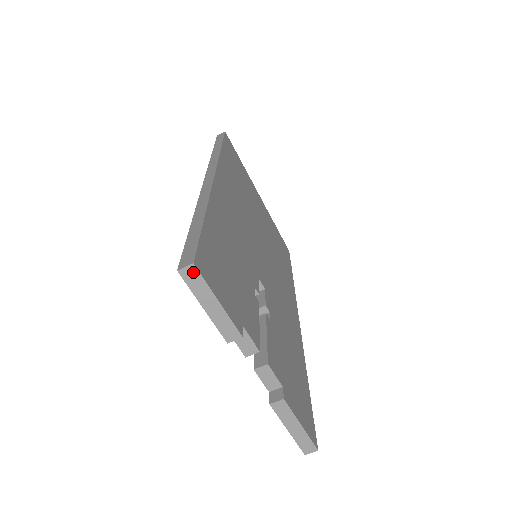
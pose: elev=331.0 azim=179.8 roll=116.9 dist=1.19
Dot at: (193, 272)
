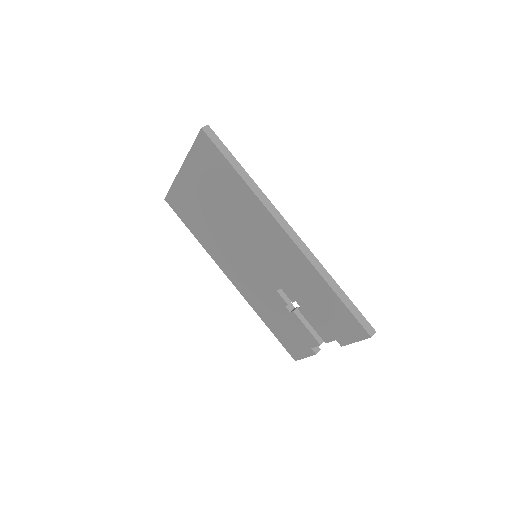
Dot at: (372, 334)
